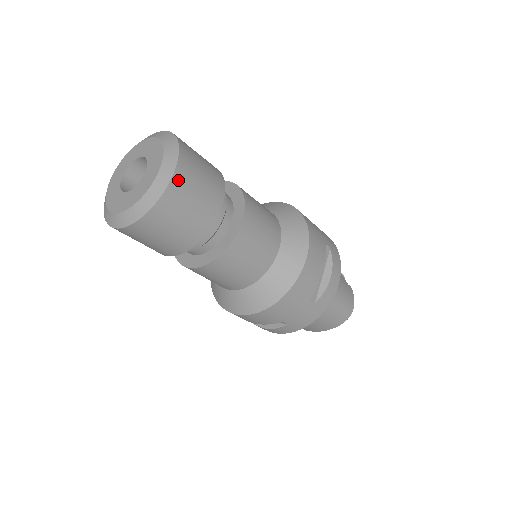
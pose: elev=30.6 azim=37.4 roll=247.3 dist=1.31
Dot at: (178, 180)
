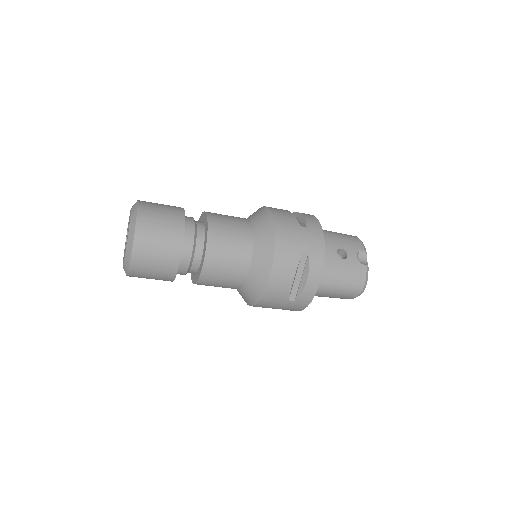
Dot at: (137, 254)
